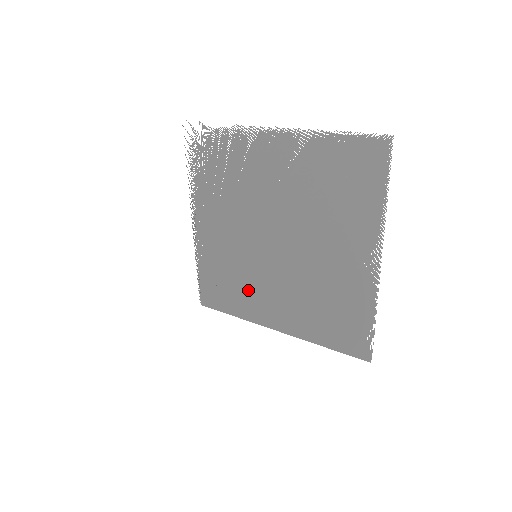
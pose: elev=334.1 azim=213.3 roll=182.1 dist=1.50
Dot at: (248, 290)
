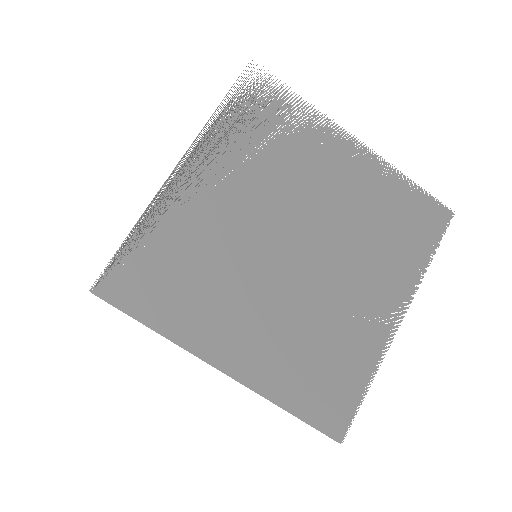
Dot at: (212, 297)
